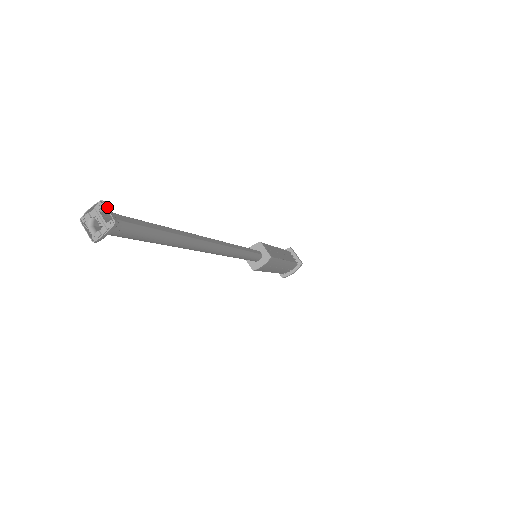
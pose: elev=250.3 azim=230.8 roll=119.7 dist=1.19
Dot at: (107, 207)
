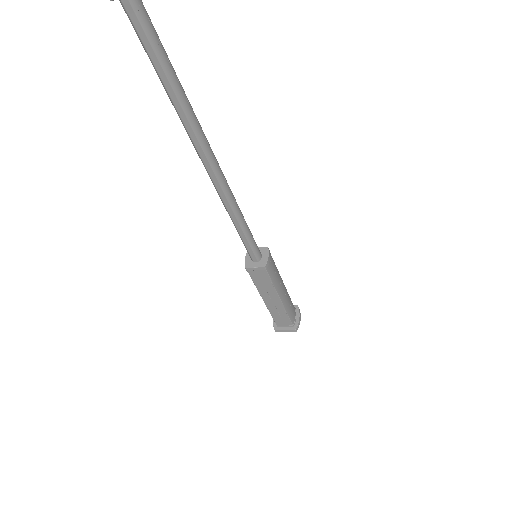
Dot at: out of frame
